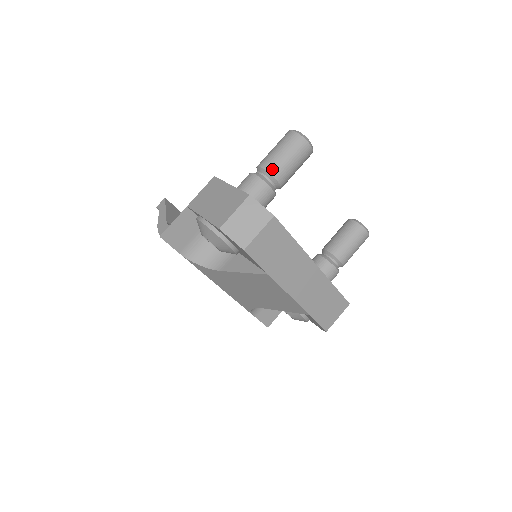
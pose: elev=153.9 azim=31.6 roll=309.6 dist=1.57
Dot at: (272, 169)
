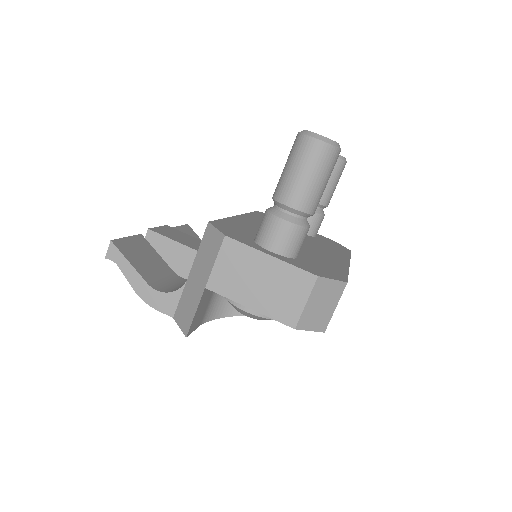
Dot at: (308, 207)
